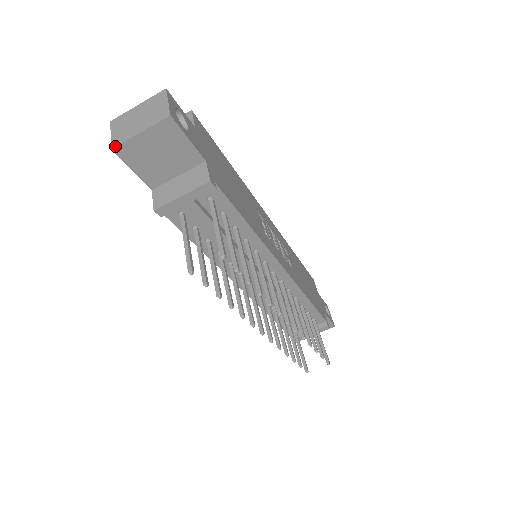
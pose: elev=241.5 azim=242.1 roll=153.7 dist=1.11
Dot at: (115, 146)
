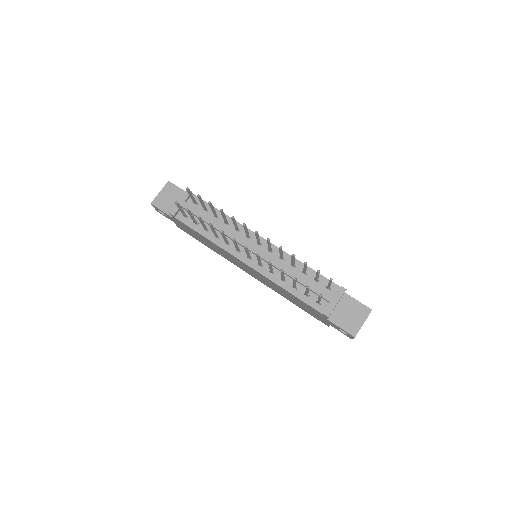
Dot at: (152, 202)
